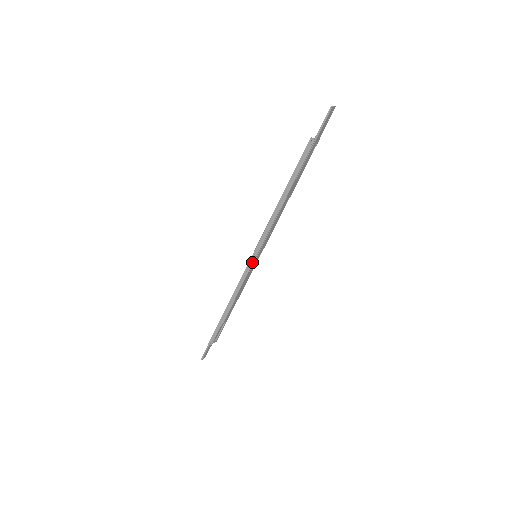
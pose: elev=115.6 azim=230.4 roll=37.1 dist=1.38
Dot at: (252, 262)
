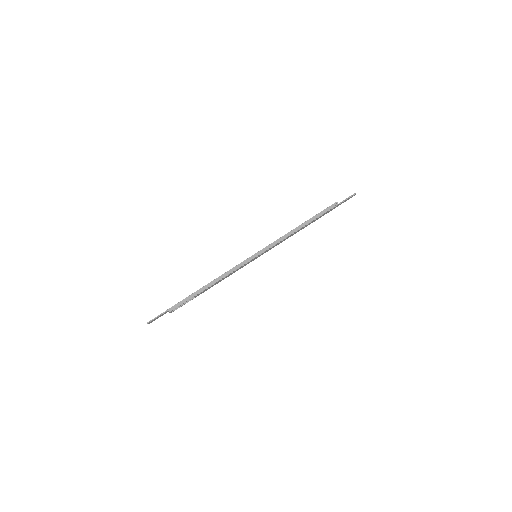
Dot at: (253, 258)
